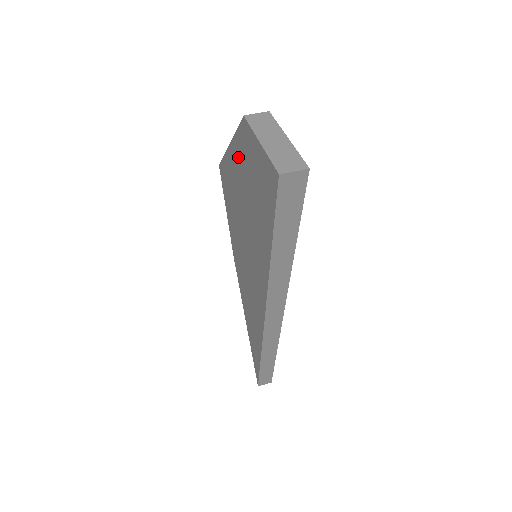
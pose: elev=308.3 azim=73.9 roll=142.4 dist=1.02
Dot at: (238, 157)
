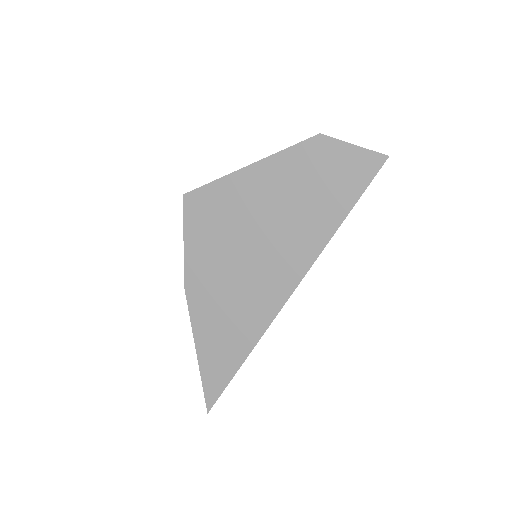
Dot at: (282, 168)
